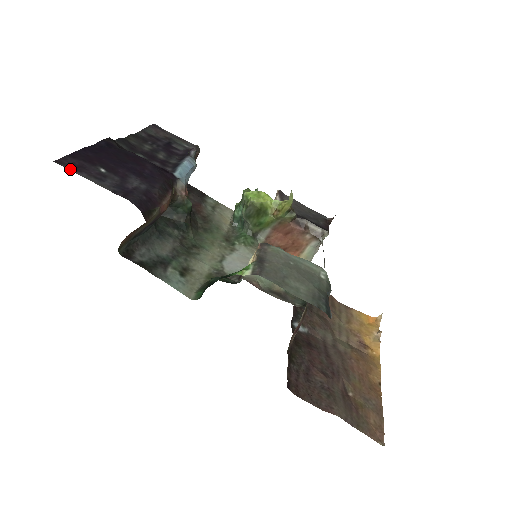
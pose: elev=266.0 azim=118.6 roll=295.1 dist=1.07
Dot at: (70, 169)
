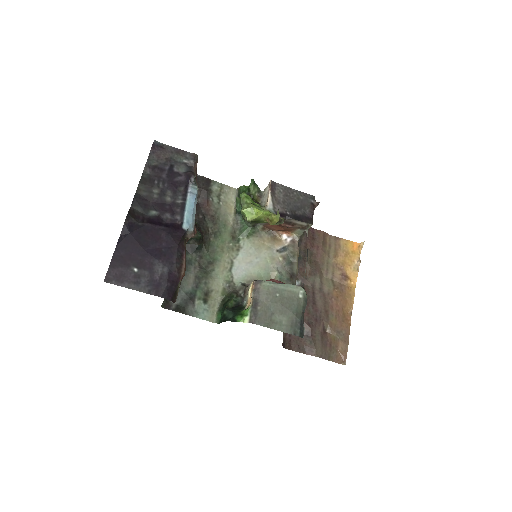
Dot at: (116, 284)
